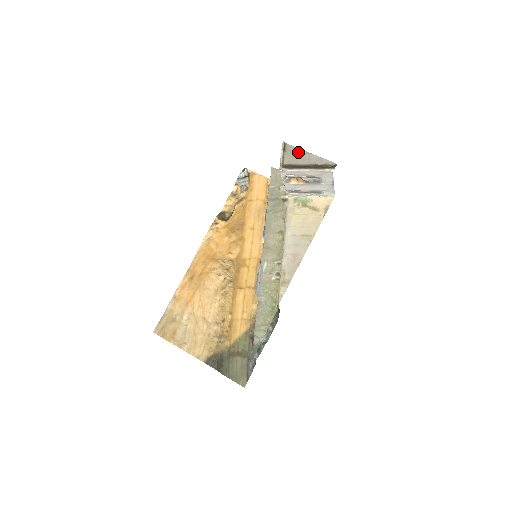
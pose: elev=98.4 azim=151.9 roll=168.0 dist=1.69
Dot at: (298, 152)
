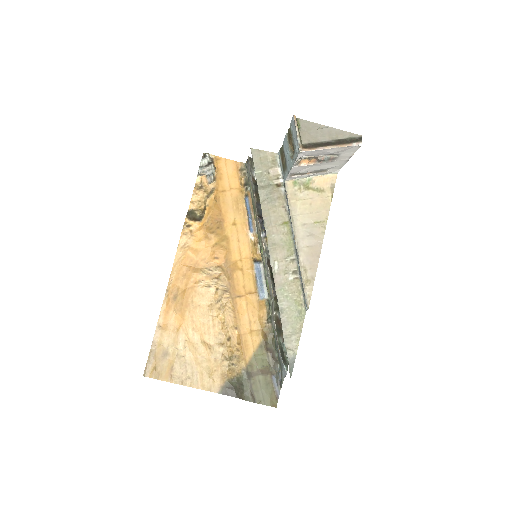
Dot at: (314, 127)
